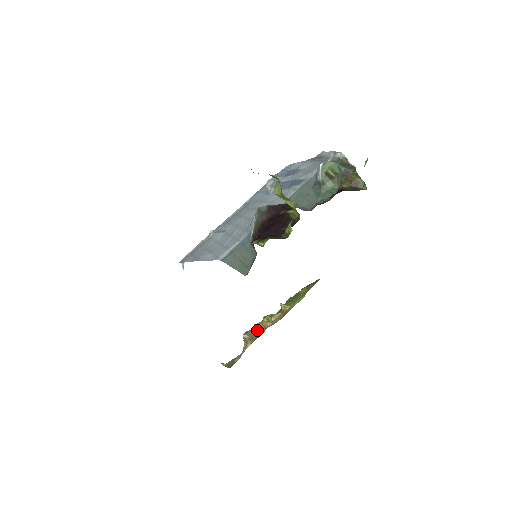
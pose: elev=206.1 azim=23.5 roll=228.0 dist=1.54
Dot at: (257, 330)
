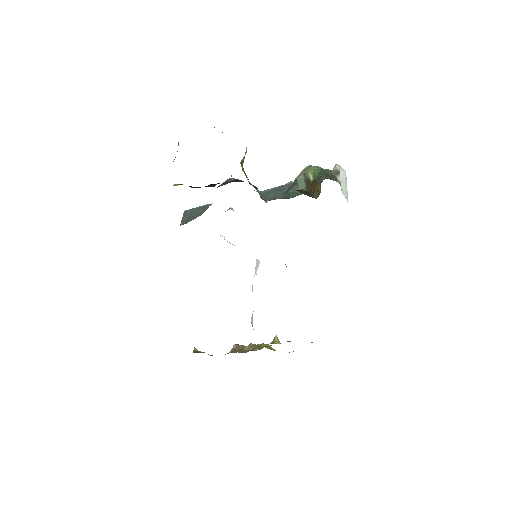
Dot at: (247, 349)
